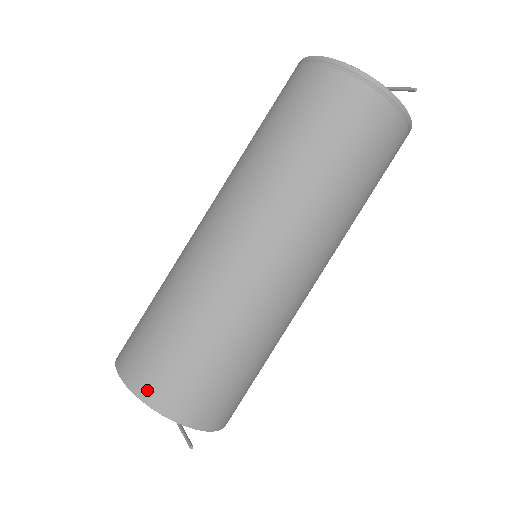
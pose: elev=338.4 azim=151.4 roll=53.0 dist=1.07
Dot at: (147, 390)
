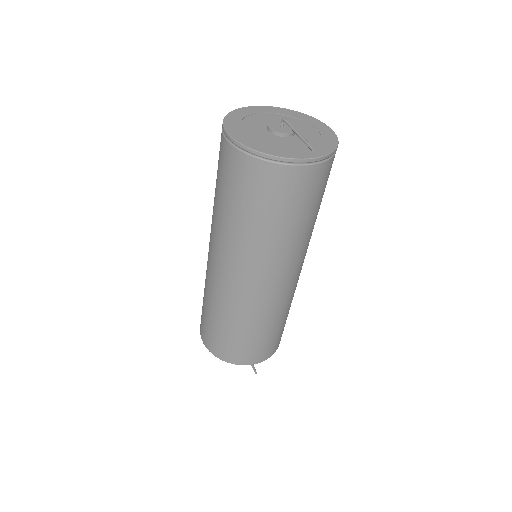
Dot at: (219, 354)
